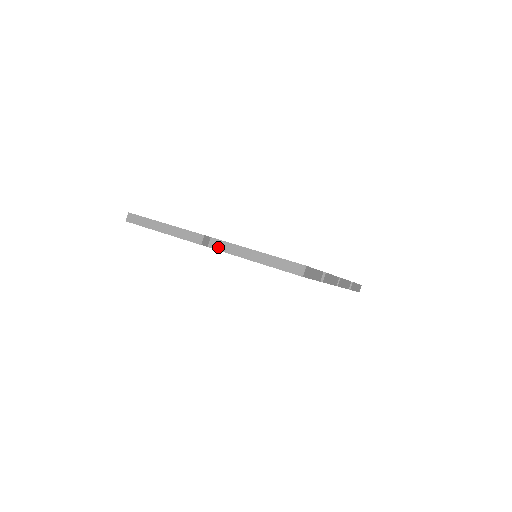
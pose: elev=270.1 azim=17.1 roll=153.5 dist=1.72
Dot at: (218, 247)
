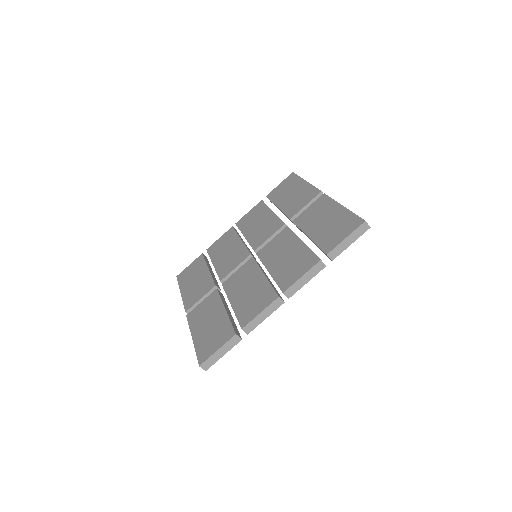
Dot at: occluded
